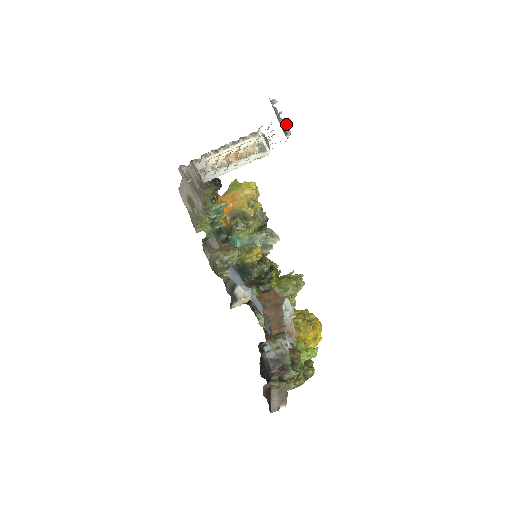
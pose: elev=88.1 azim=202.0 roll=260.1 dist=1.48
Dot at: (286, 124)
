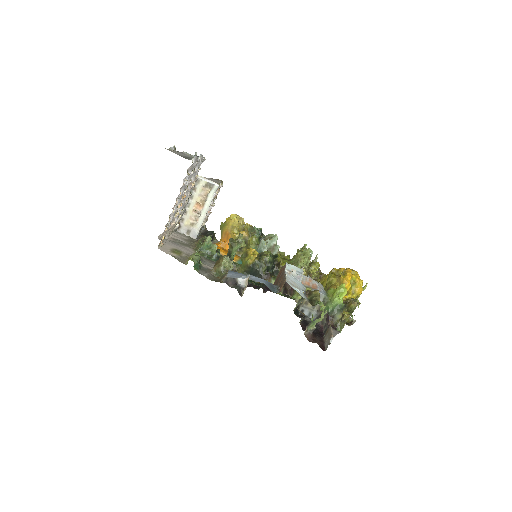
Dot at: (200, 156)
